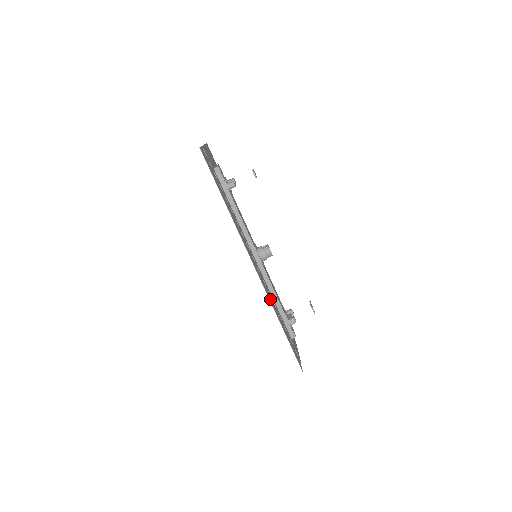
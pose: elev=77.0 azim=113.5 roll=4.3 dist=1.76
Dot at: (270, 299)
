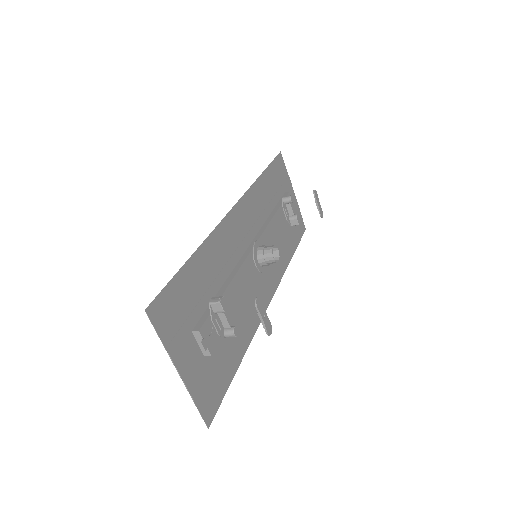
Dot at: (280, 267)
